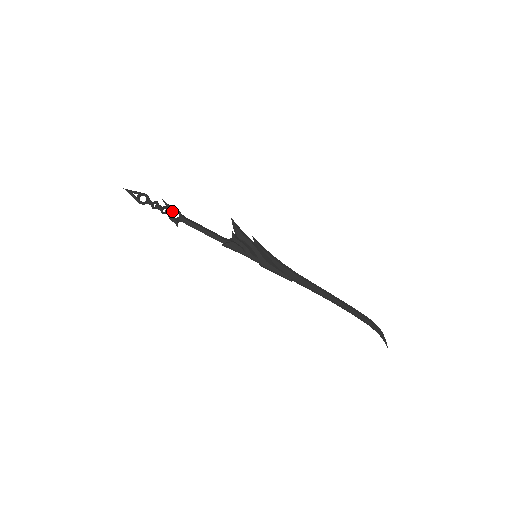
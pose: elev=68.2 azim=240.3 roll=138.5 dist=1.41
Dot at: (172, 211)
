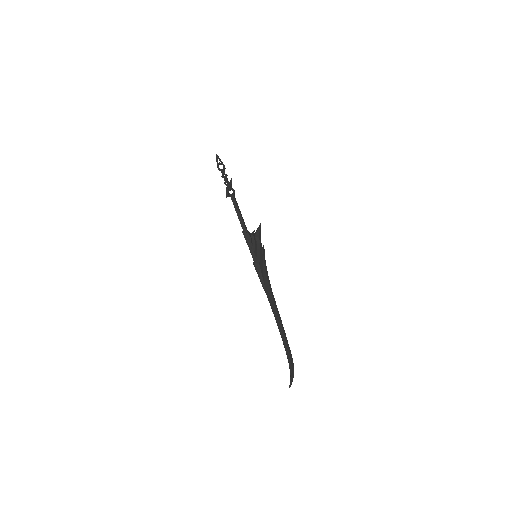
Dot at: (231, 187)
